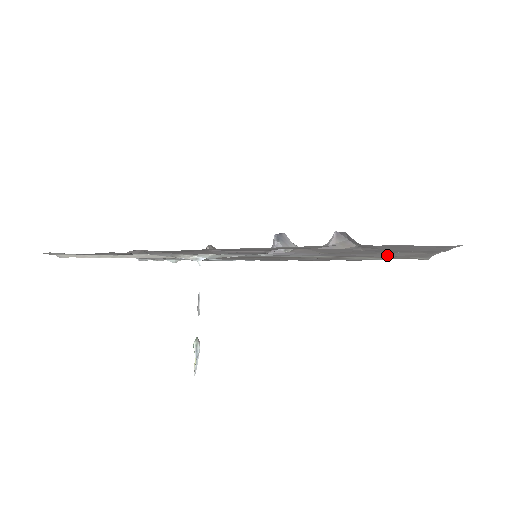
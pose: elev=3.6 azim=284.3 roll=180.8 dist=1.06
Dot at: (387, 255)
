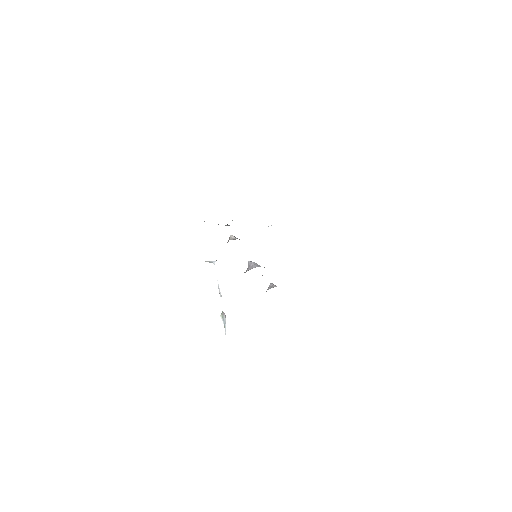
Dot at: occluded
